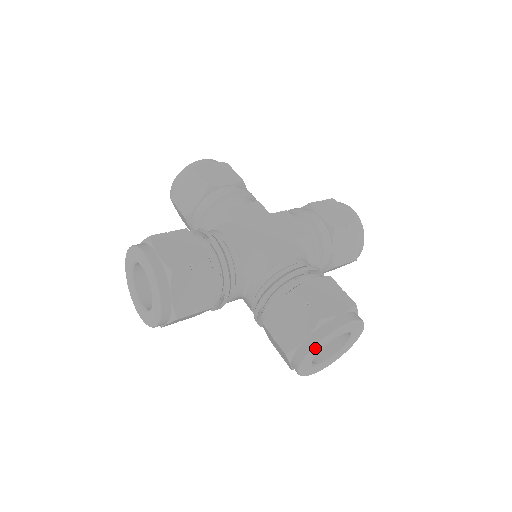
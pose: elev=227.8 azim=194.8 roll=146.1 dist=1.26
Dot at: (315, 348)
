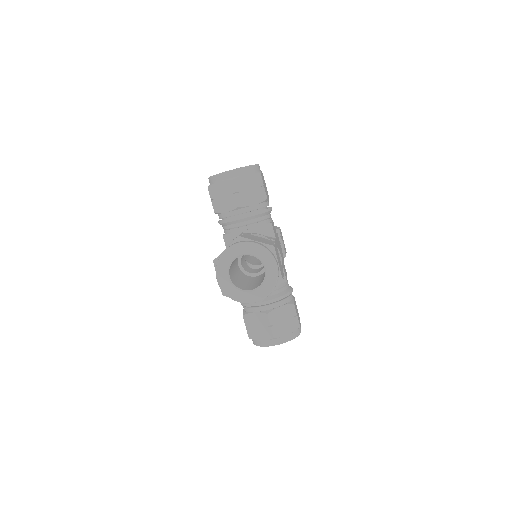
Dot at: (256, 245)
